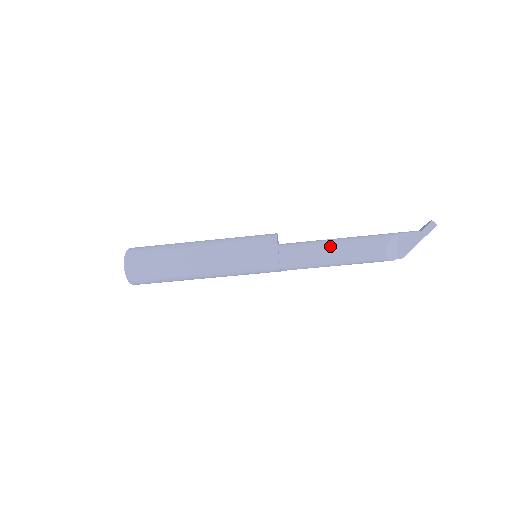
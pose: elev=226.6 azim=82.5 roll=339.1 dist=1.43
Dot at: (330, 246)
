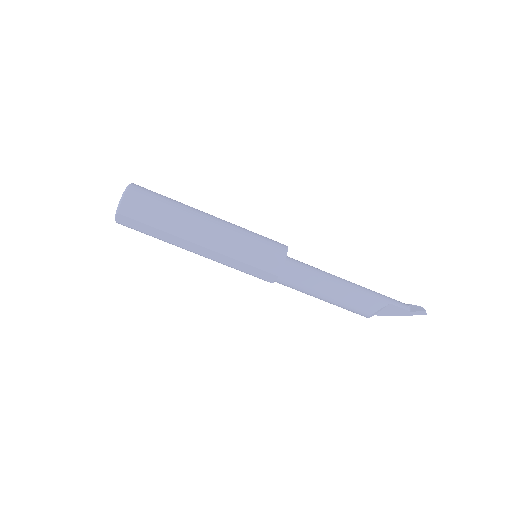
Dot at: (328, 288)
